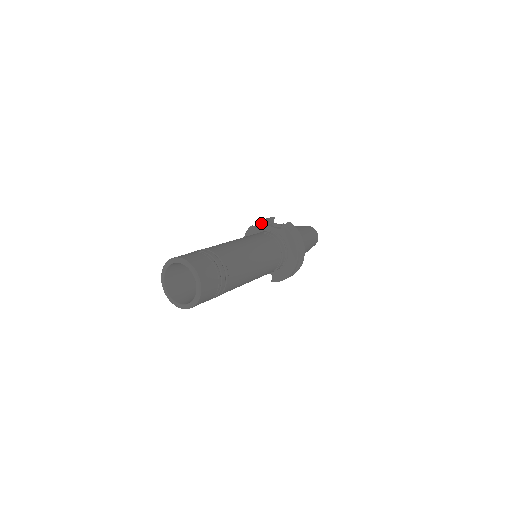
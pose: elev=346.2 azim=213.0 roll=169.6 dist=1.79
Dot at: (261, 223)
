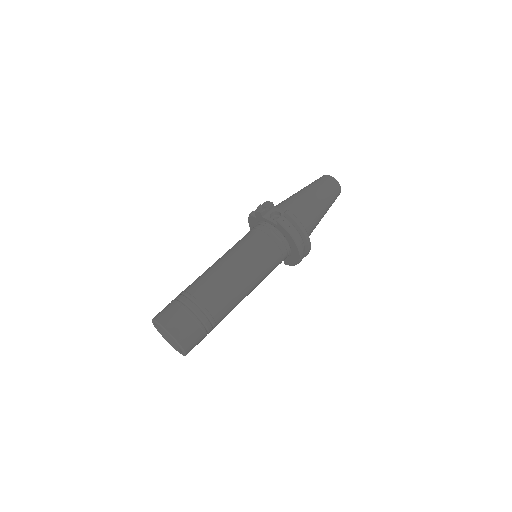
Dot at: (258, 214)
